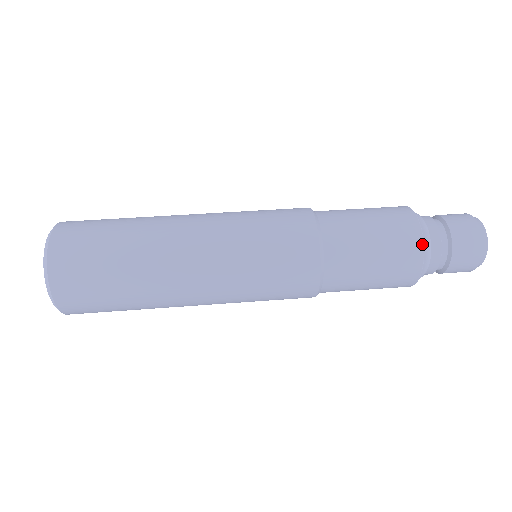
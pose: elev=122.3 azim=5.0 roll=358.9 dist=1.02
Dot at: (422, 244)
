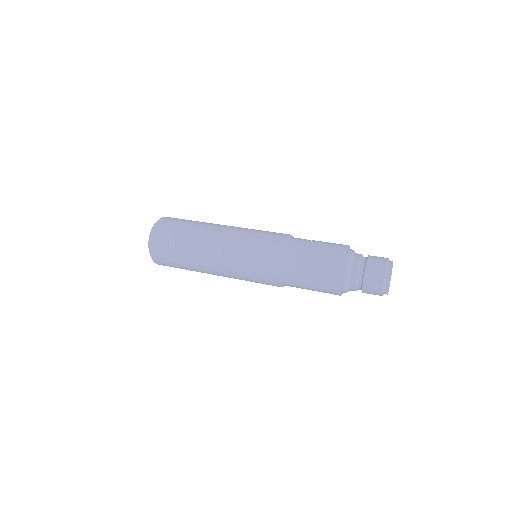
Dot at: (339, 283)
